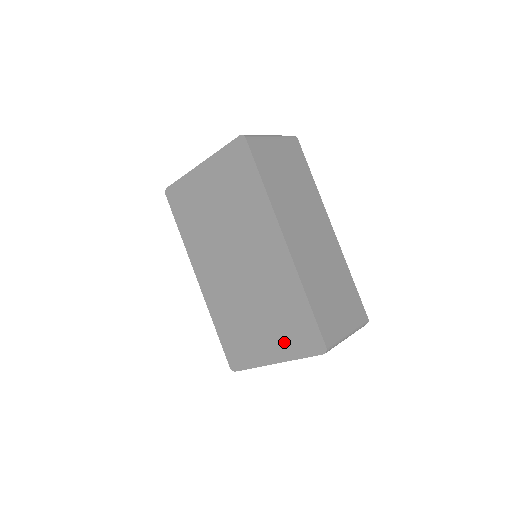
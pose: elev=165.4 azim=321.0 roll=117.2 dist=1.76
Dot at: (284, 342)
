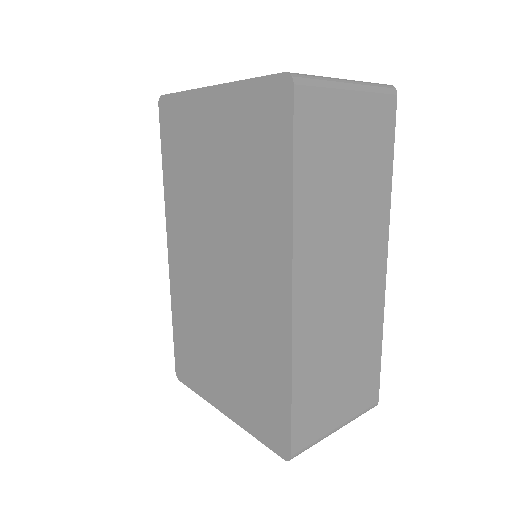
Dot at: (242, 403)
